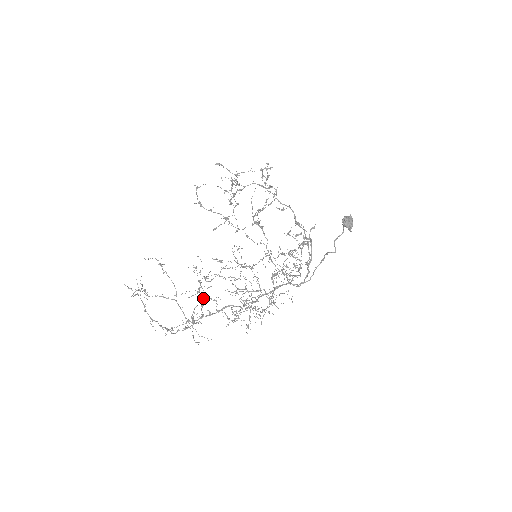
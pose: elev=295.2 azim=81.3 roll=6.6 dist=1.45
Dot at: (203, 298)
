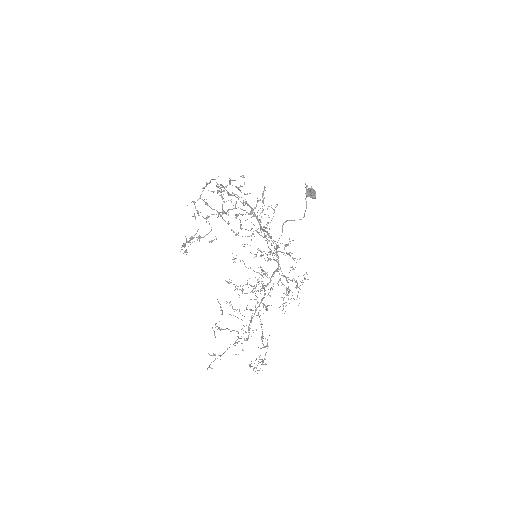
Dot at: occluded
